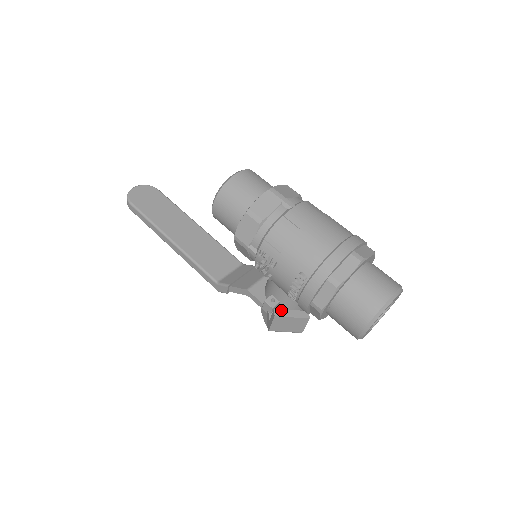
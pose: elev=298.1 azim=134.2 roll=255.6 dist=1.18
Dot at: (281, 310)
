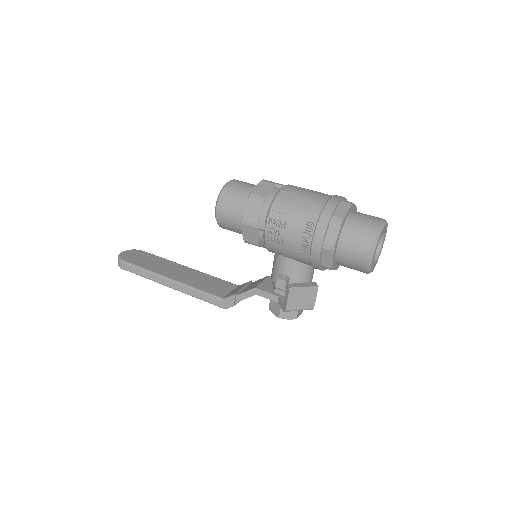
Dot at: (293, 284)
